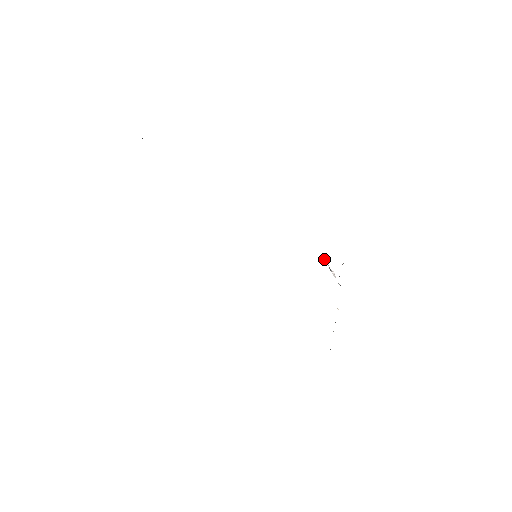
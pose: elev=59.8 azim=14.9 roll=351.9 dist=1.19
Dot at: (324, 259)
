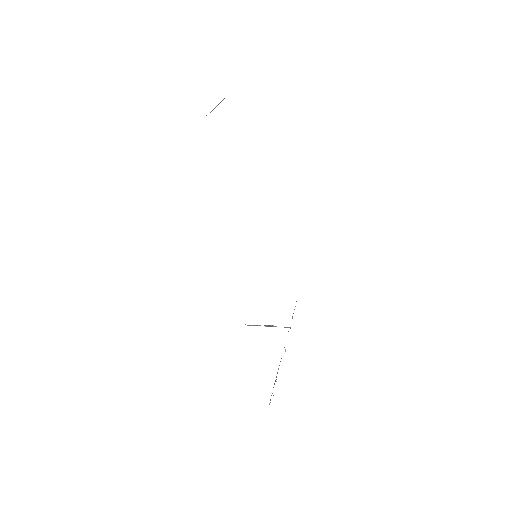
Dot at: occluded
